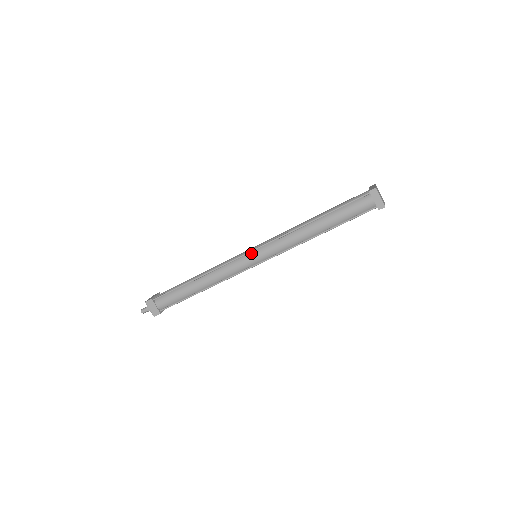
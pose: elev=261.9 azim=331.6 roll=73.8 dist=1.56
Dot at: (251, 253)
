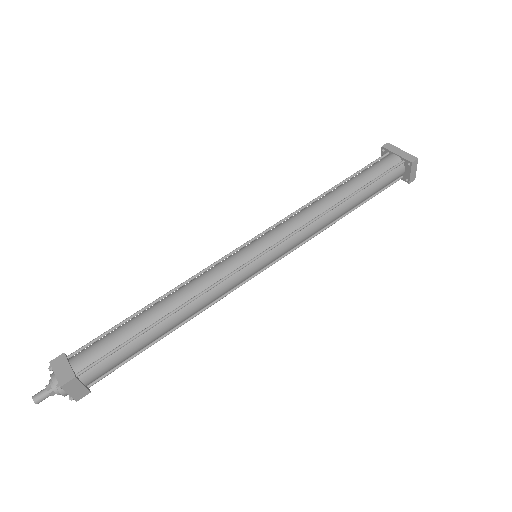
Dot at: (261, 257)
